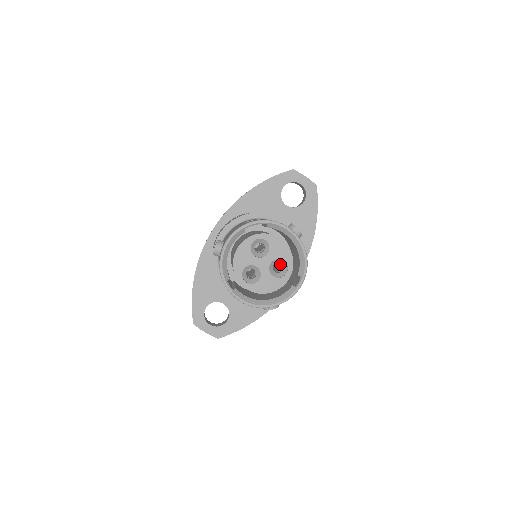
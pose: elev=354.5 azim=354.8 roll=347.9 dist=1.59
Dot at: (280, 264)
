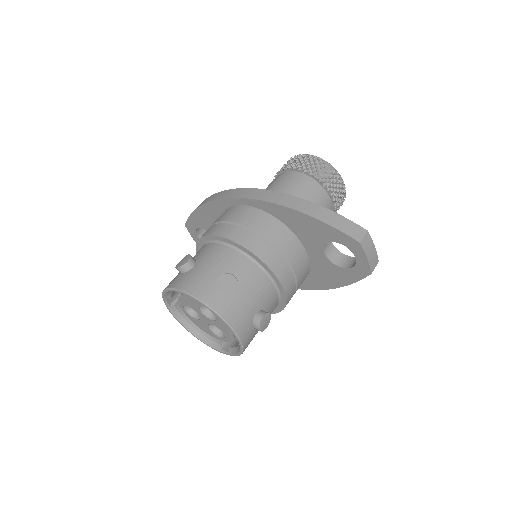
Dot at: occluded
